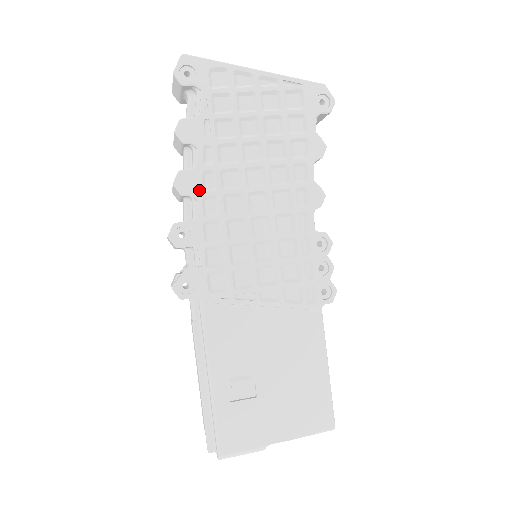
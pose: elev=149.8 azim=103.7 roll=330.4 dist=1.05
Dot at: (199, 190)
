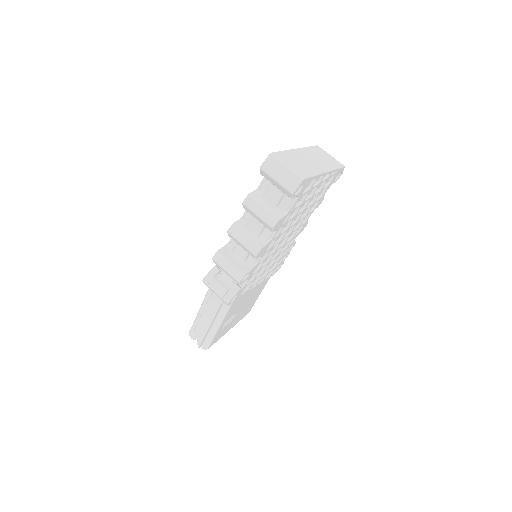
Dot at: (264, 252)
